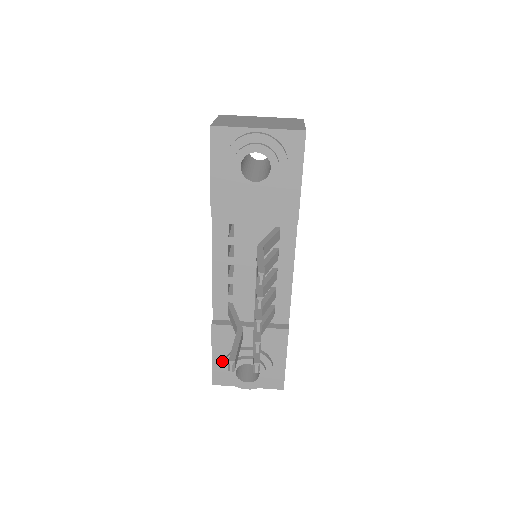
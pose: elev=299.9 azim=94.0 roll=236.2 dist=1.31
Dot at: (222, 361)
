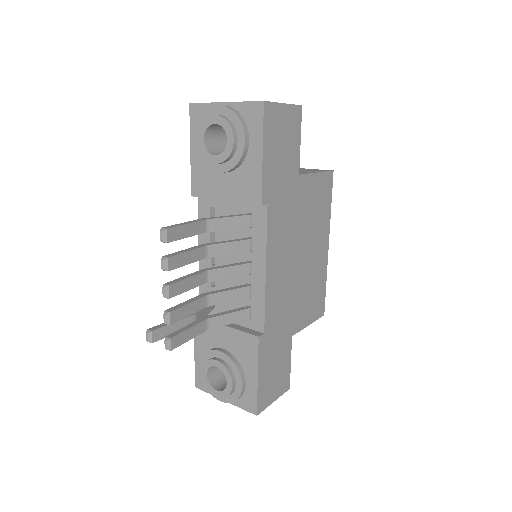
Dot at: occluded
